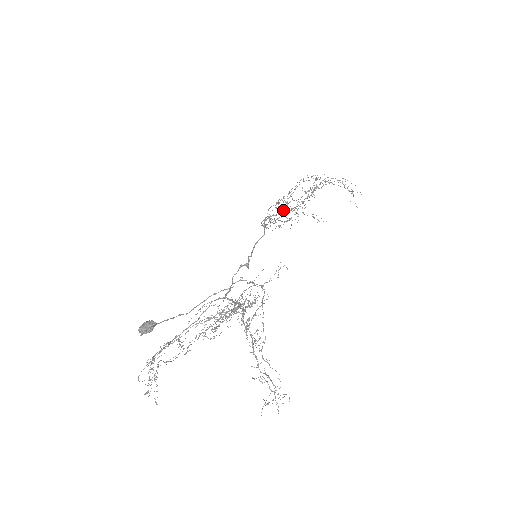
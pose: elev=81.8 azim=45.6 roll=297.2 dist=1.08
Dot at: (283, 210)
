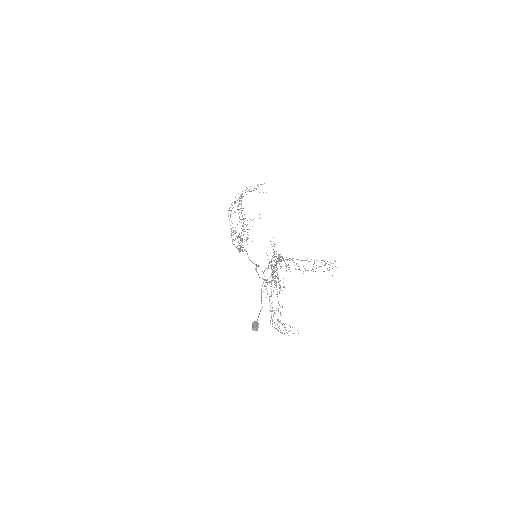
Dot at: occluded
